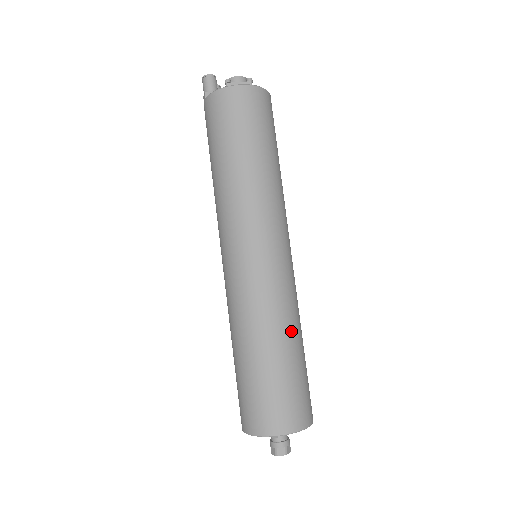
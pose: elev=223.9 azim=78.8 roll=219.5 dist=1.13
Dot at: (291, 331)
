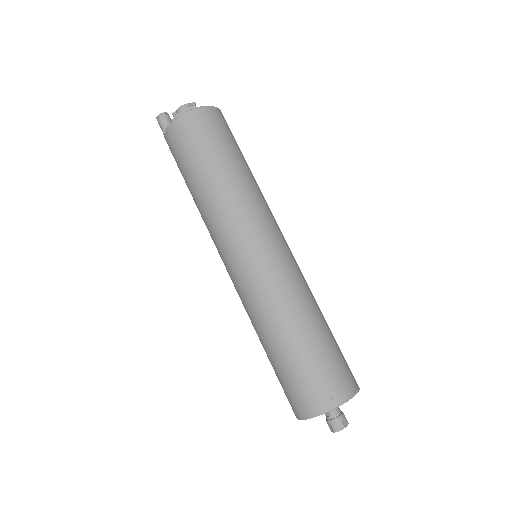
Dot at: (305, 313)
